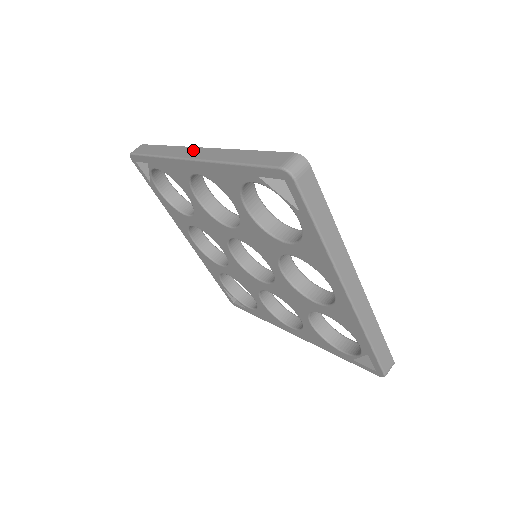
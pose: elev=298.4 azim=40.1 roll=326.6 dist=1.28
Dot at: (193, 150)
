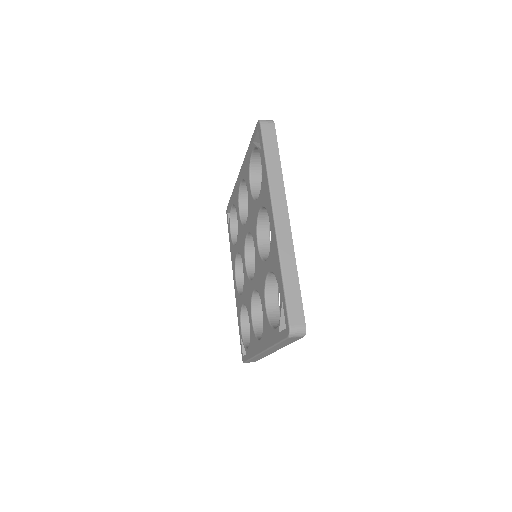
Dot at: occluded
